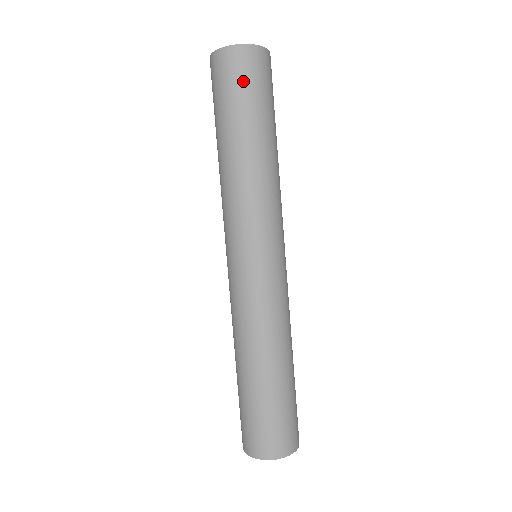
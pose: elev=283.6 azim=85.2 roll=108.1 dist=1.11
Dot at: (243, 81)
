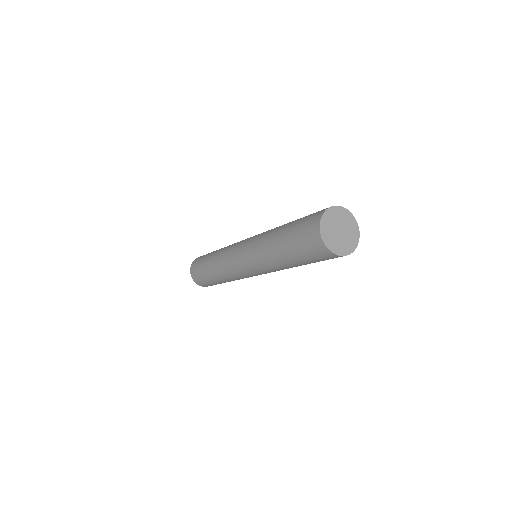
Dot at: (309, 251)
